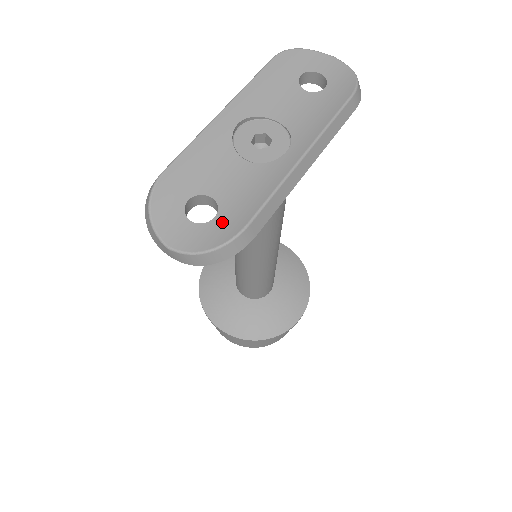
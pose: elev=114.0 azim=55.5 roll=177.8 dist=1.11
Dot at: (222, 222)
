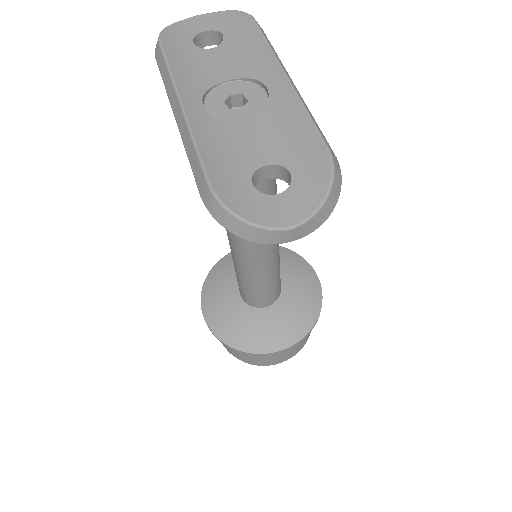
Dot at: (302, 169)
